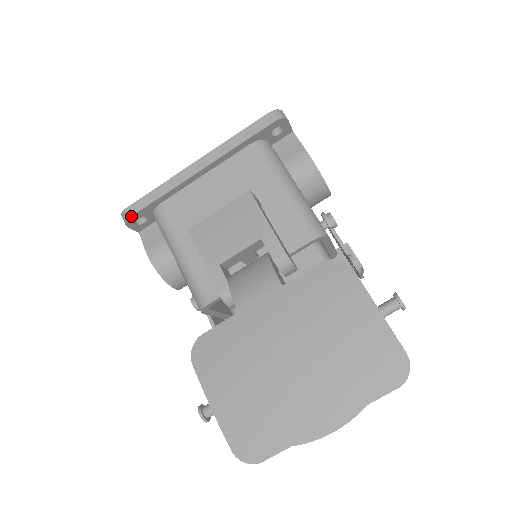
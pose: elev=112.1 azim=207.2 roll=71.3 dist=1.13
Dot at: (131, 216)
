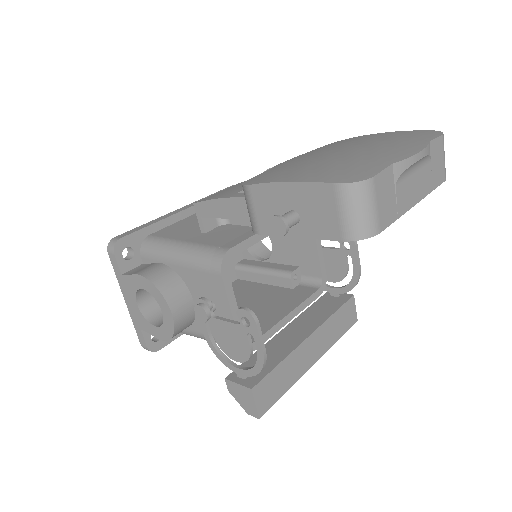
Dot at: (121, 237)
